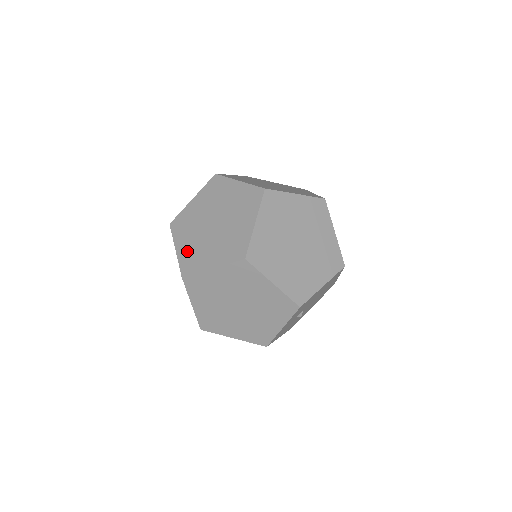
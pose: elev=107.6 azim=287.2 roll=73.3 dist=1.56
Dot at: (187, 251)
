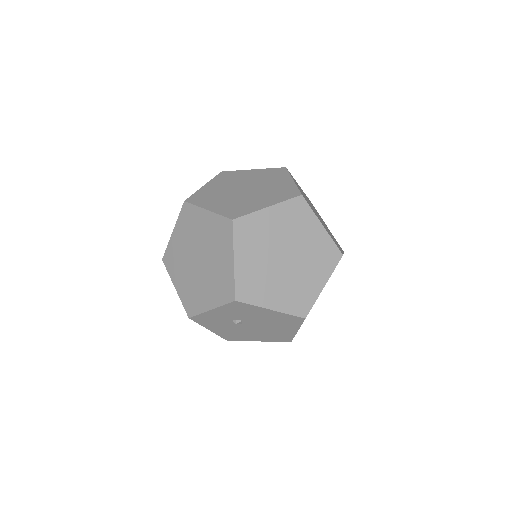
Dot at: (208, 191)
